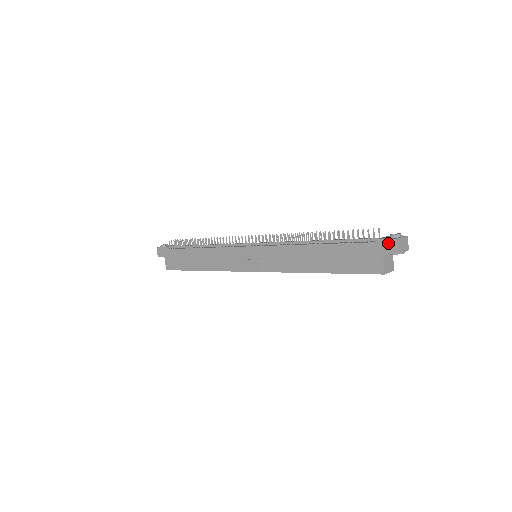
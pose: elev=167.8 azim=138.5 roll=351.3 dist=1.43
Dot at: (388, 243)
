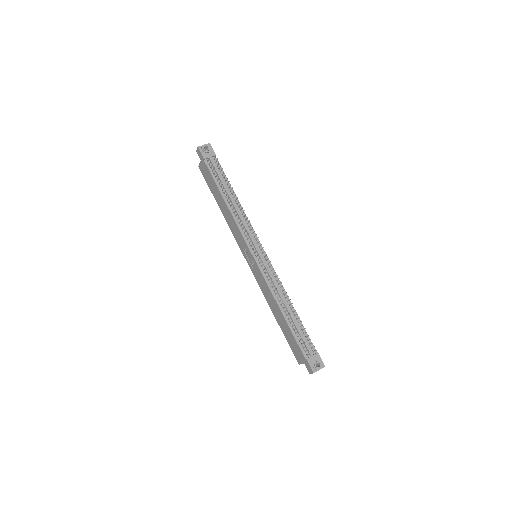
Dot at: (309, 367)
